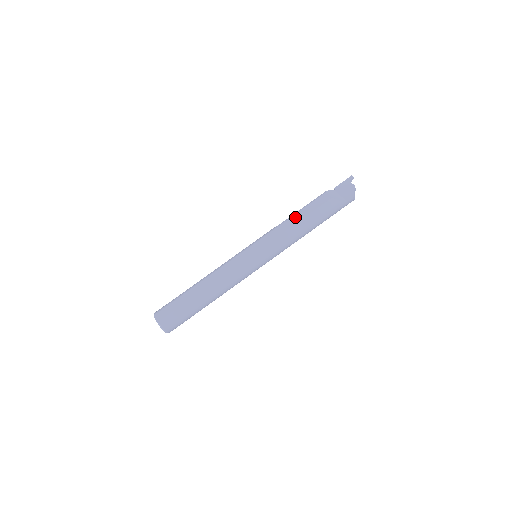
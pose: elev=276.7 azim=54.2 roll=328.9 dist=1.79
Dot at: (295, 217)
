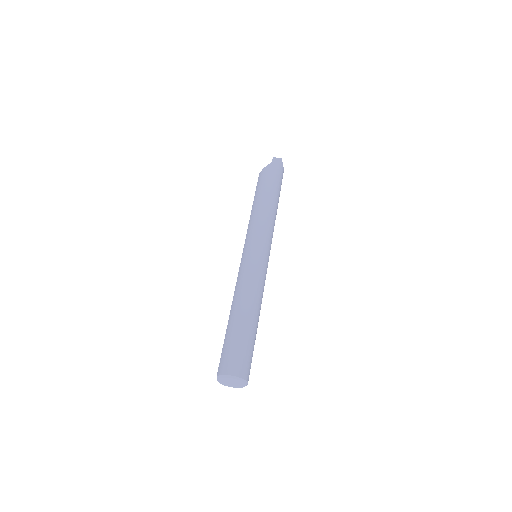
Dot at: occluded
